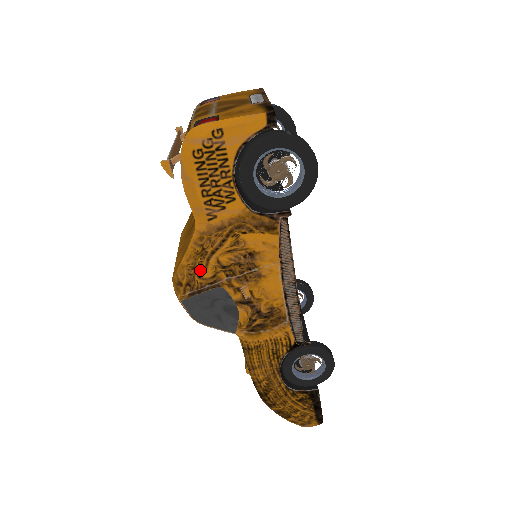
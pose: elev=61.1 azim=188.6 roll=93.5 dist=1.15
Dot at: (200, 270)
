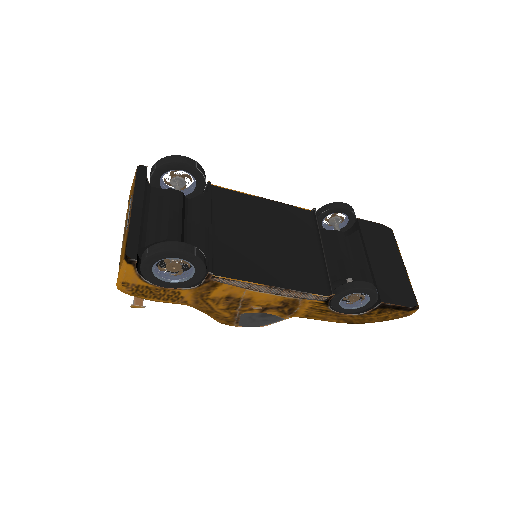
Dot at: (221, 316)
